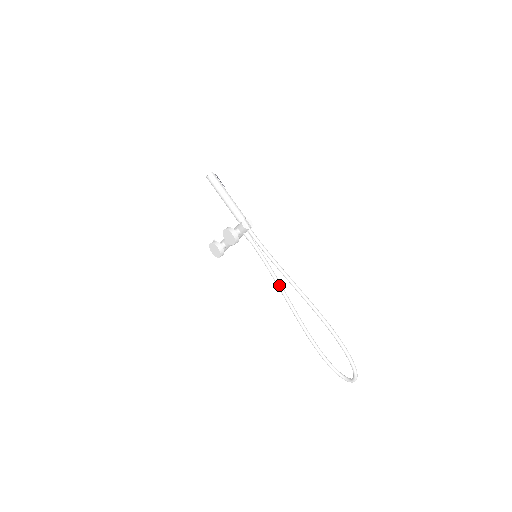
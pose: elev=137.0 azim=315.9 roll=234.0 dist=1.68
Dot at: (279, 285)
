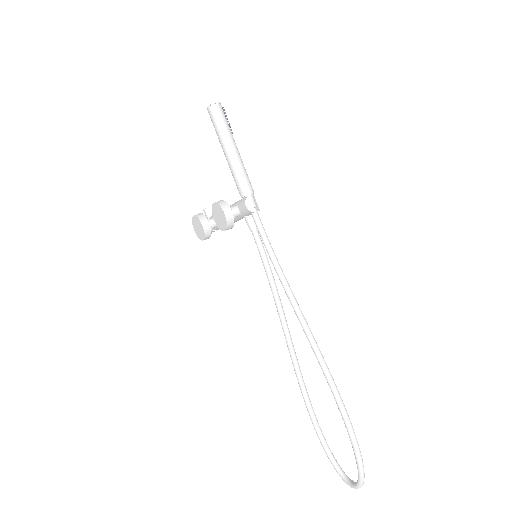
Dot at: (280, 311)
